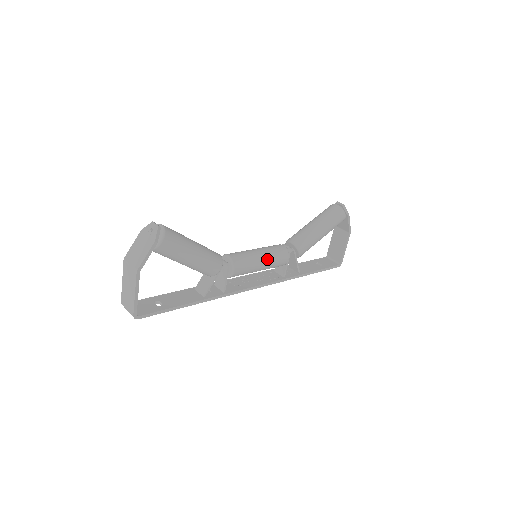
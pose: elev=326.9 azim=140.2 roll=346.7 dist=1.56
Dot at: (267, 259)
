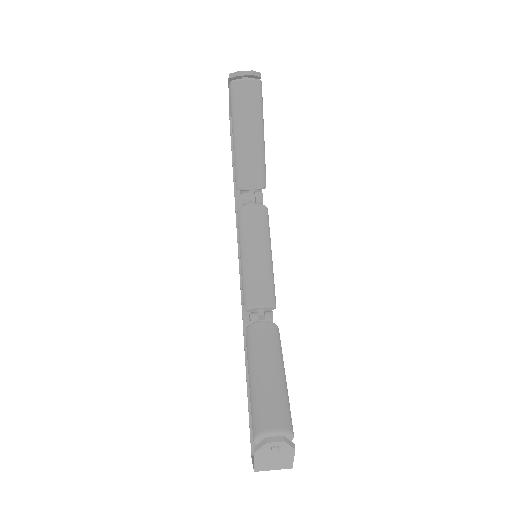
Dot at: (270, 247)
